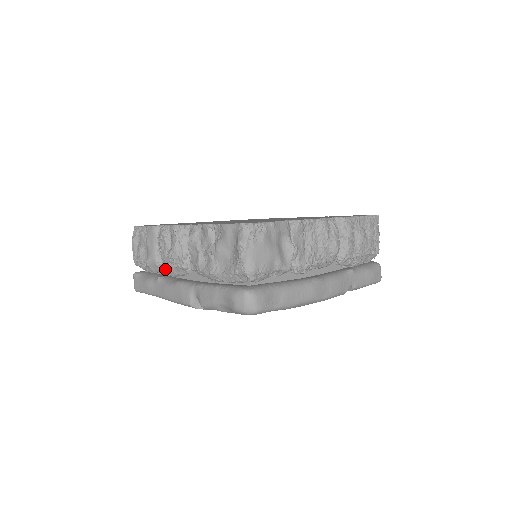
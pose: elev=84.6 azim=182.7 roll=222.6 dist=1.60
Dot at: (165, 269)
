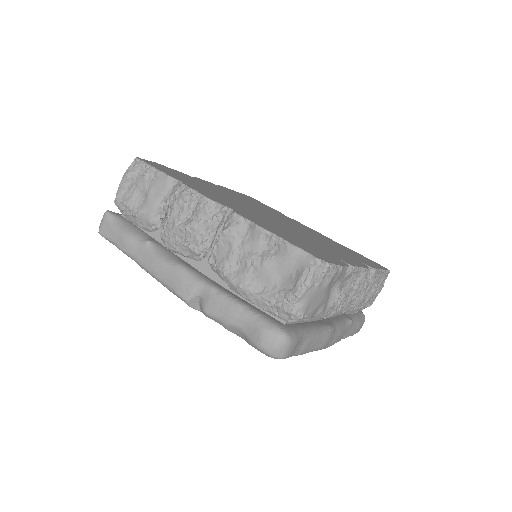
Dot at: (163, 237)
